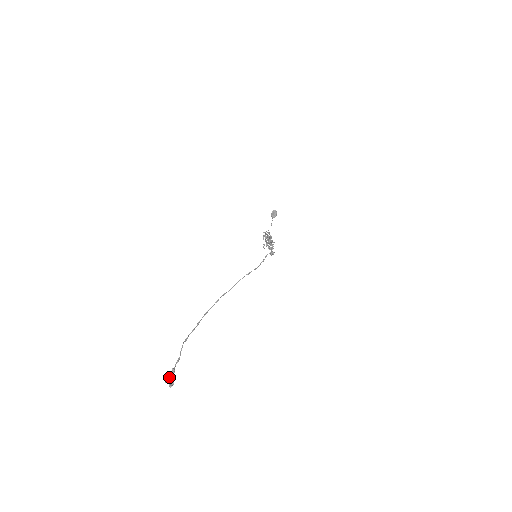
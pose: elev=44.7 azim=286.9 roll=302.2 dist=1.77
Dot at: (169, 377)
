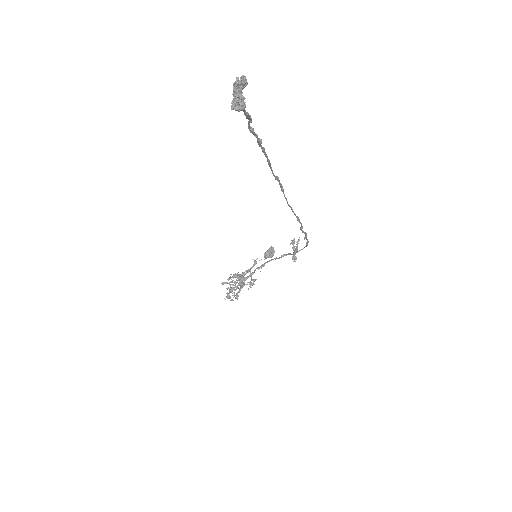
Dot at: (237, 93)
